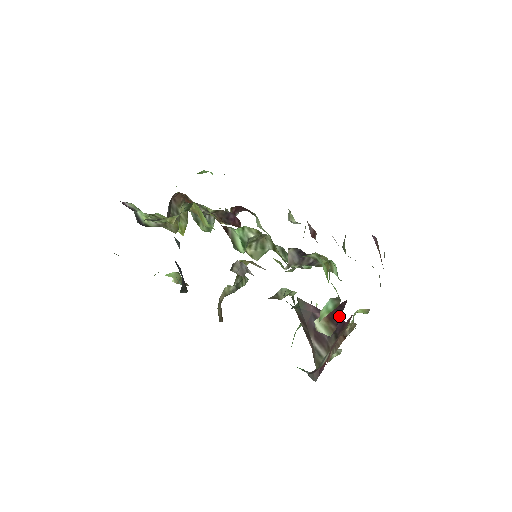
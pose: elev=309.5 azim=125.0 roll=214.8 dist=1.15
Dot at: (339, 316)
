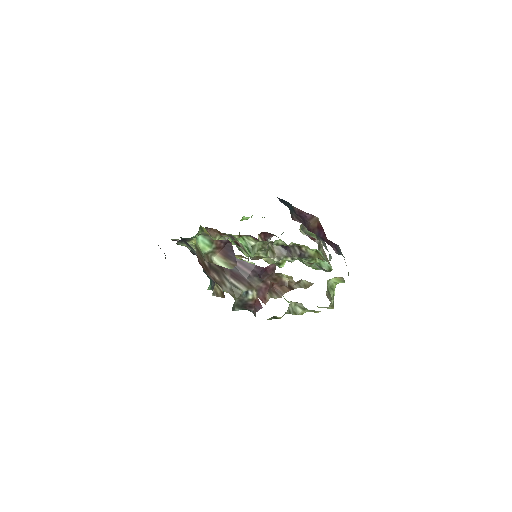
Dot at: (233, 254)
